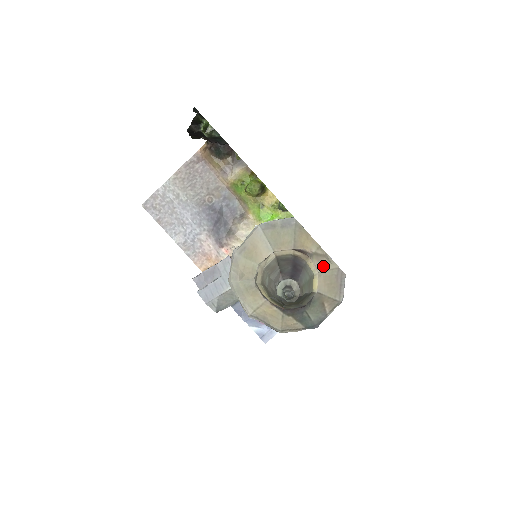
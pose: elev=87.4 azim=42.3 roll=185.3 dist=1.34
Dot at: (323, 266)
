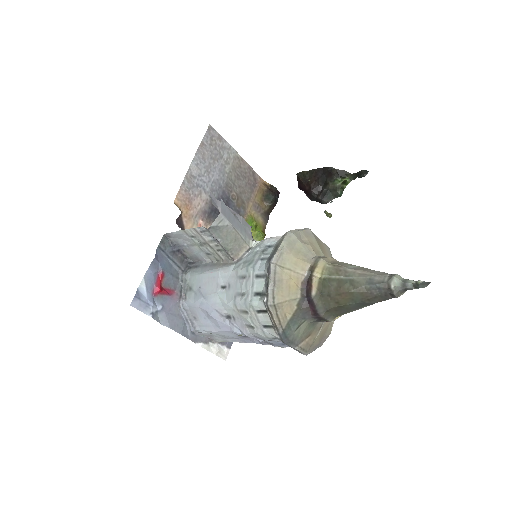
Dot at: occluded
